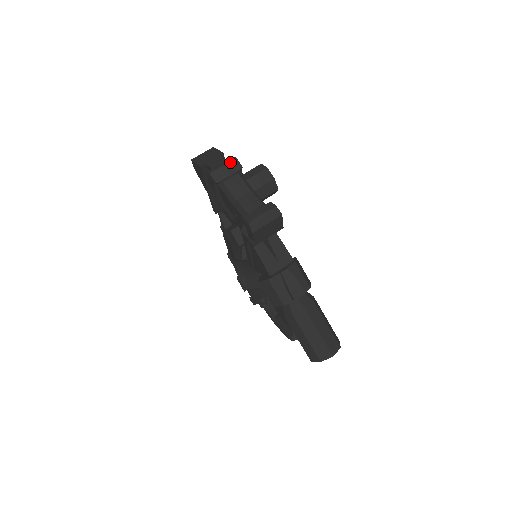
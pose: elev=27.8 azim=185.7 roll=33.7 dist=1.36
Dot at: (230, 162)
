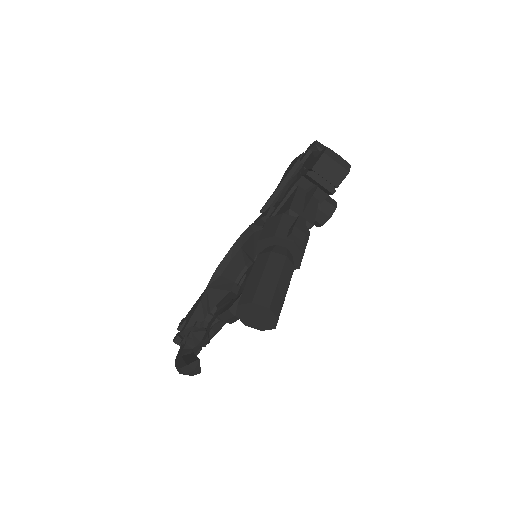
Dot at: occluded
